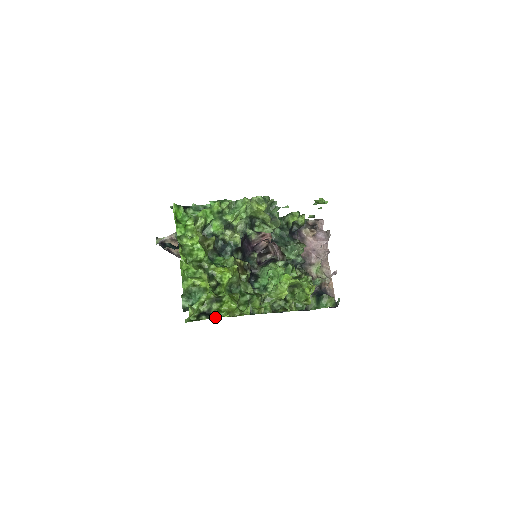
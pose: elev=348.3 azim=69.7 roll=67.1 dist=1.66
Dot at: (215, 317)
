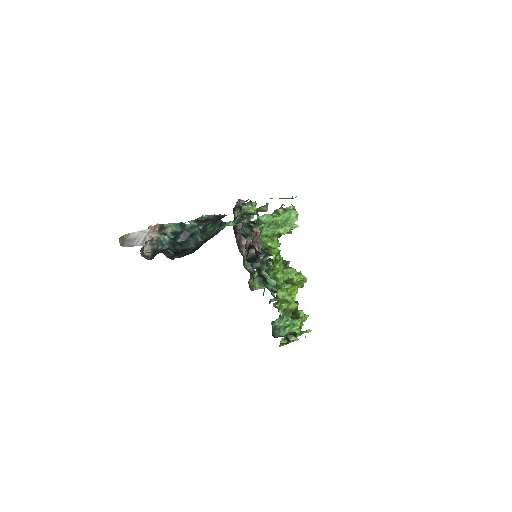
Dot at: (298, 334)
